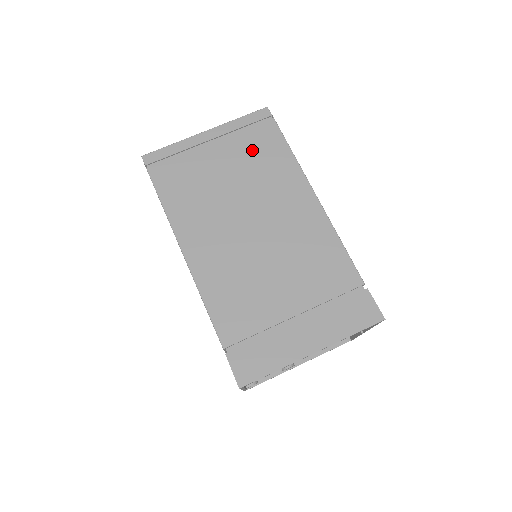
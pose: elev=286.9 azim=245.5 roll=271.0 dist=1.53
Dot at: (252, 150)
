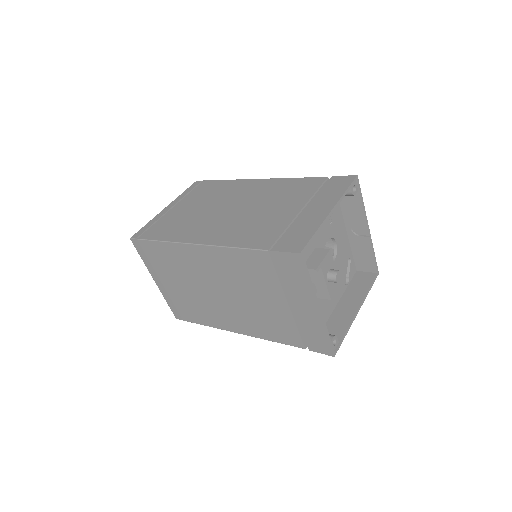
Dot at: (202, 194)
